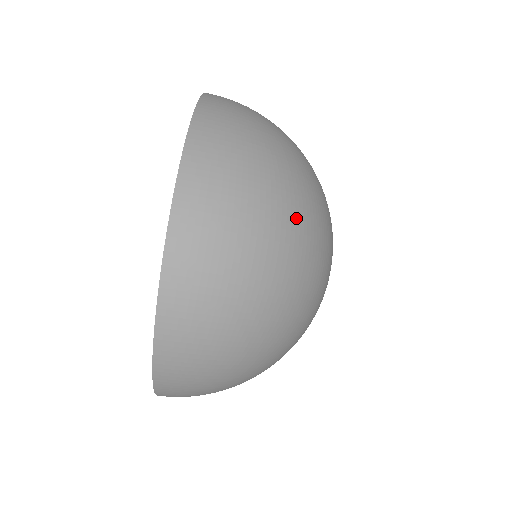
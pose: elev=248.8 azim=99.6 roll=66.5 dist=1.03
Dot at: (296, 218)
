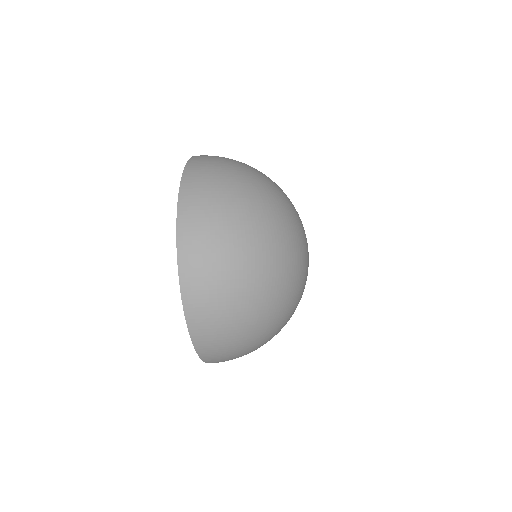
Dot at: (260, 225)
